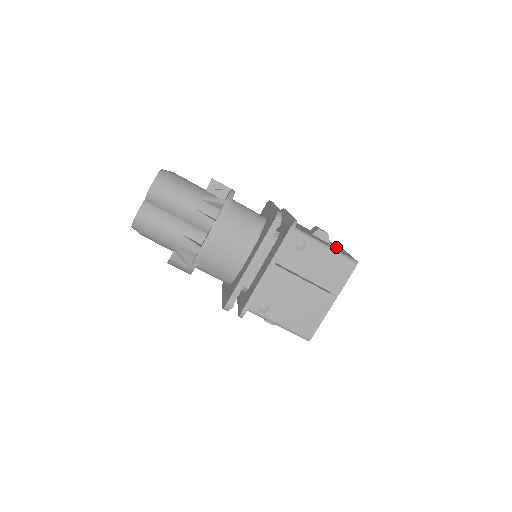
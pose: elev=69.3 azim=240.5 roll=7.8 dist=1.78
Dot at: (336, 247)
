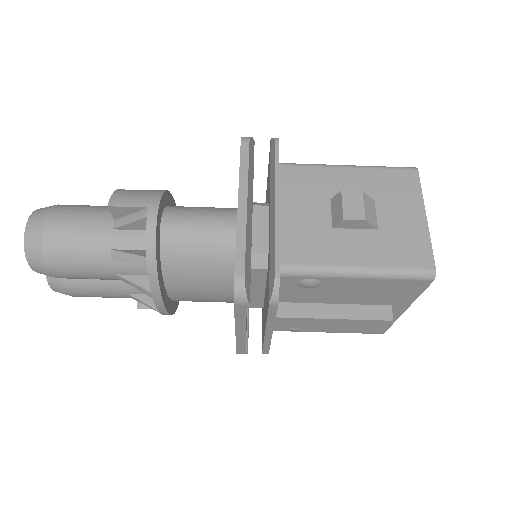
Dot at: (392, 222)
